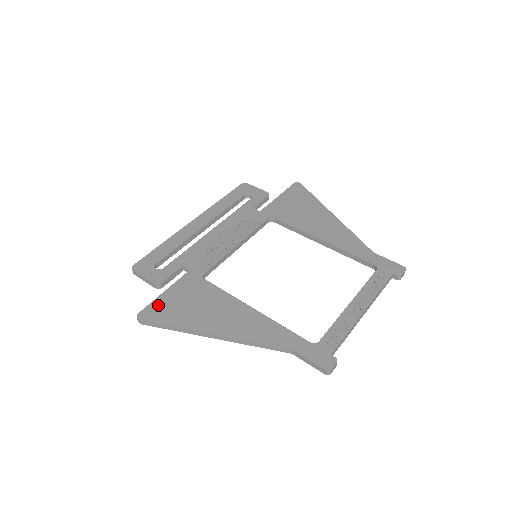
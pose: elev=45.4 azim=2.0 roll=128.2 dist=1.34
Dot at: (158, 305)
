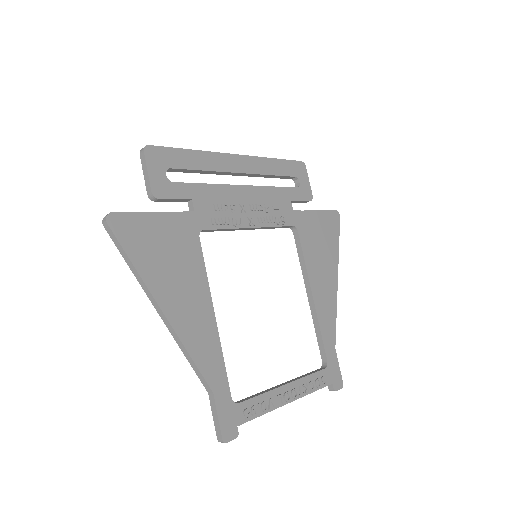
Dot at: (137, 223)
